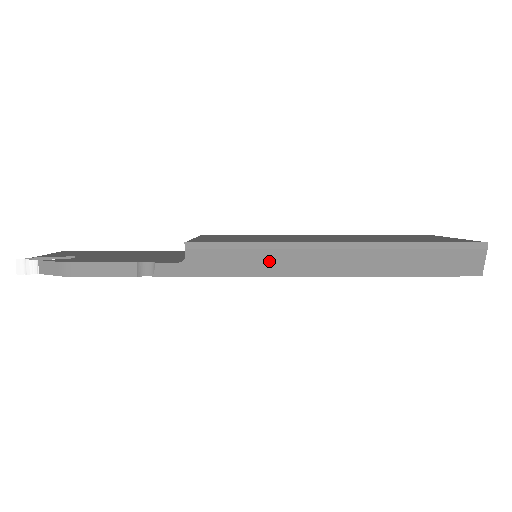
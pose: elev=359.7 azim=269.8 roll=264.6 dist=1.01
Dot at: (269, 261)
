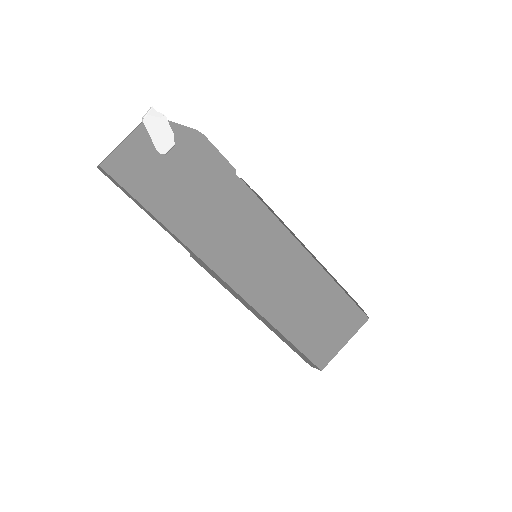
Dot at: (290, 231)
